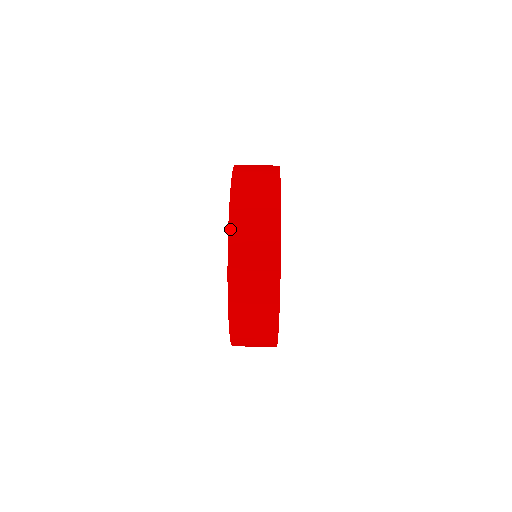
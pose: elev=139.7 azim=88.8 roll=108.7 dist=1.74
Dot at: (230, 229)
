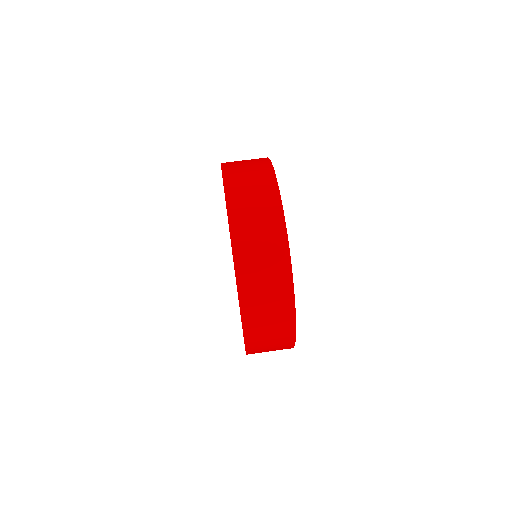
Dot at: (225, 184)
